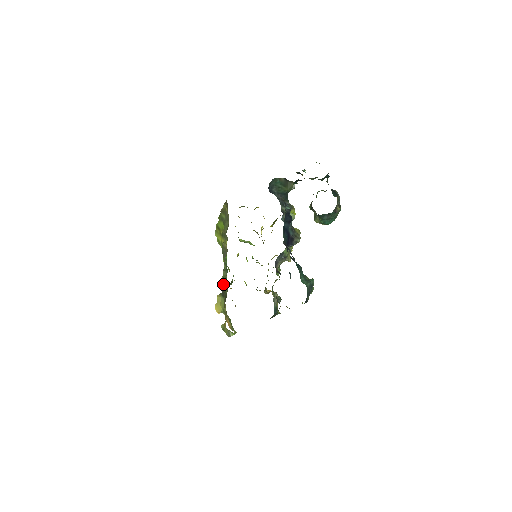
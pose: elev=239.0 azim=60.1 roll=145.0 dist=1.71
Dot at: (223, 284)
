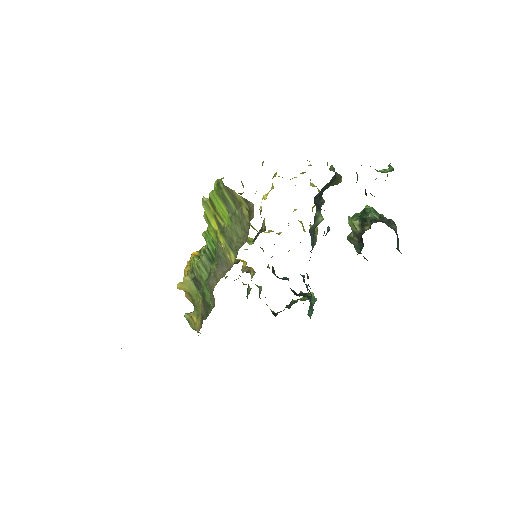
Dot at: (204, 283)
